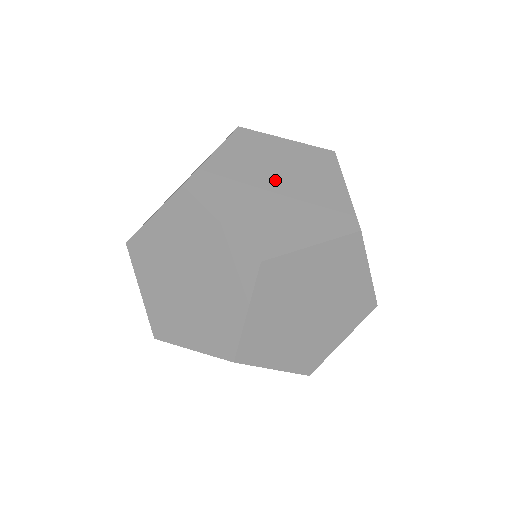
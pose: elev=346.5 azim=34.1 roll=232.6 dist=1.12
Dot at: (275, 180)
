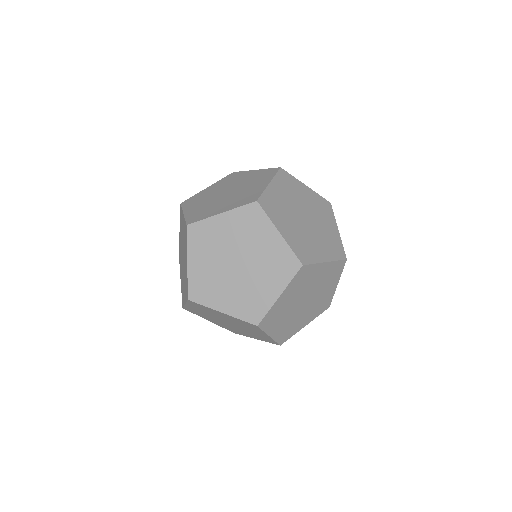
Dot at: (241, 258)
